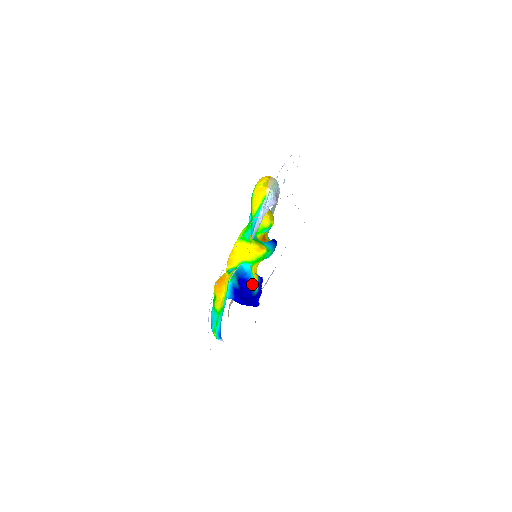
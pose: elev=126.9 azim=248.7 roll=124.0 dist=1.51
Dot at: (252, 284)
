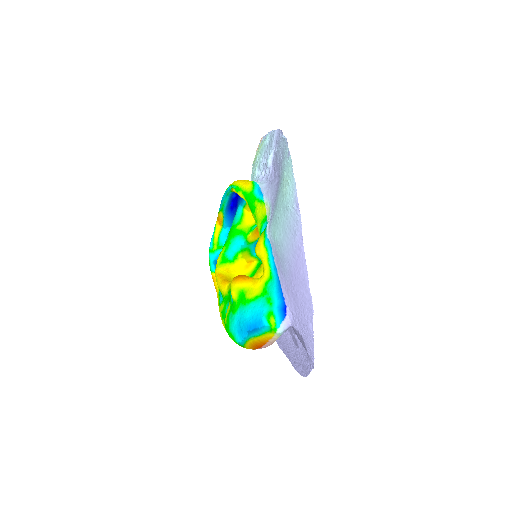
Dot at: occluded
